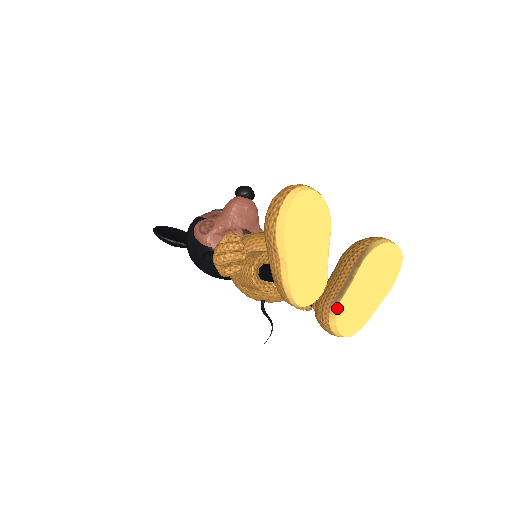
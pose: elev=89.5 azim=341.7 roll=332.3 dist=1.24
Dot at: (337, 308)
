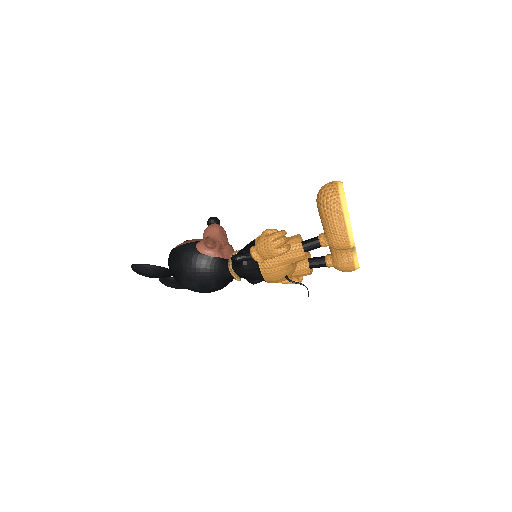
Dot at: occluded
